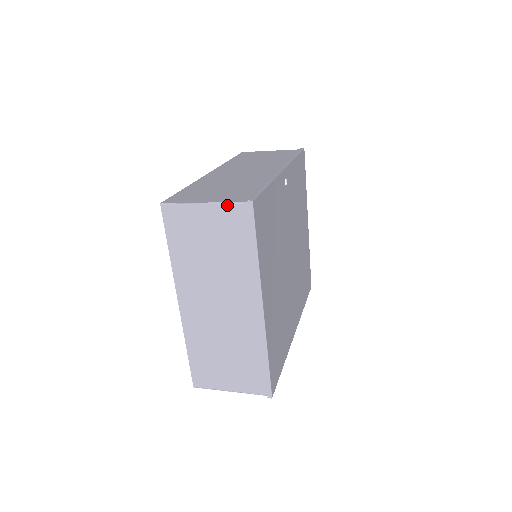
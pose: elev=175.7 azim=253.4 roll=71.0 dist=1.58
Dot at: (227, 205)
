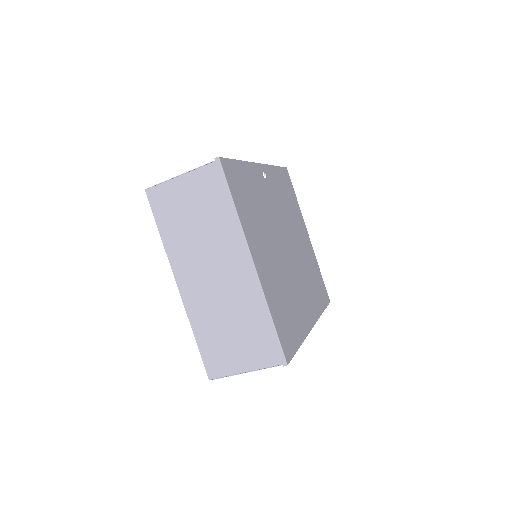
Dot at: (199, 170)
